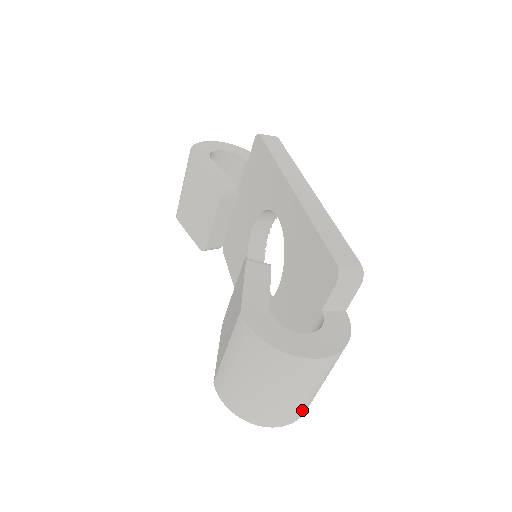
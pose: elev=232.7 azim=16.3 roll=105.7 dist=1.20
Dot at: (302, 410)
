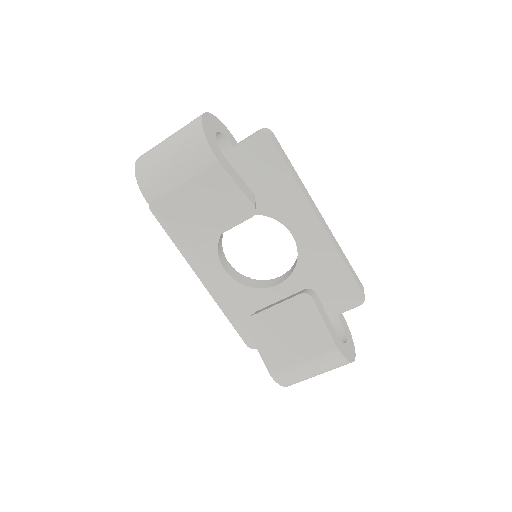
Dot at: occluded
